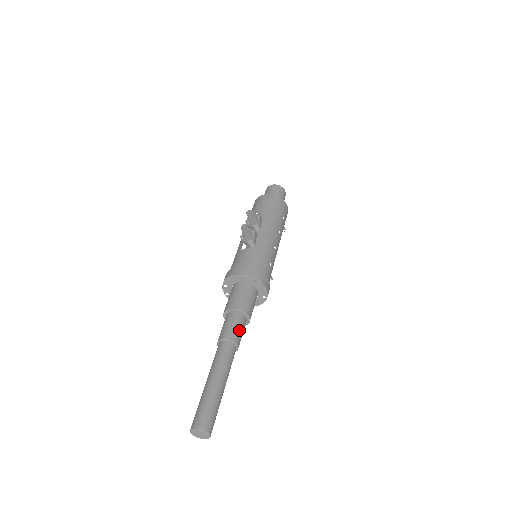
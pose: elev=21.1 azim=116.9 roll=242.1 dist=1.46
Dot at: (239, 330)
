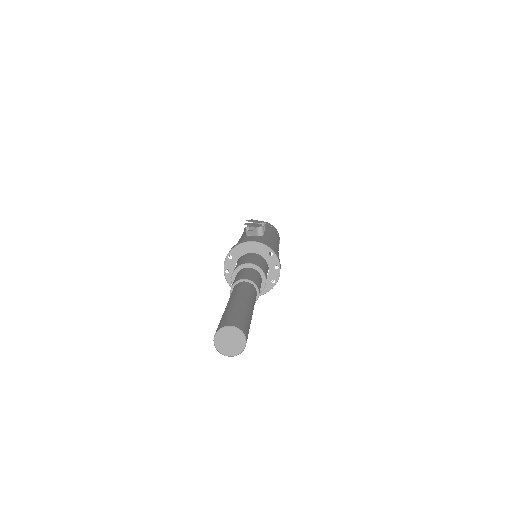
Dot at: (259, 282)
